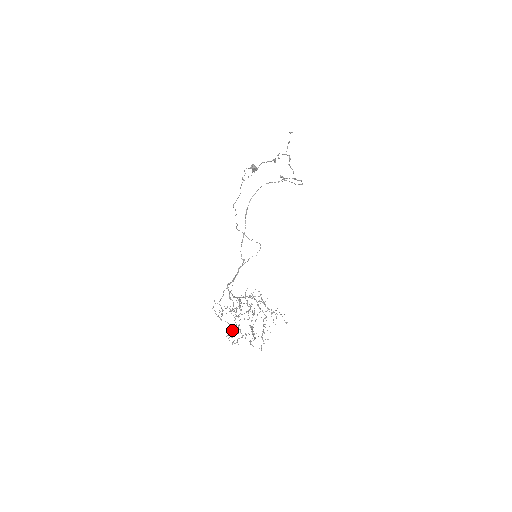
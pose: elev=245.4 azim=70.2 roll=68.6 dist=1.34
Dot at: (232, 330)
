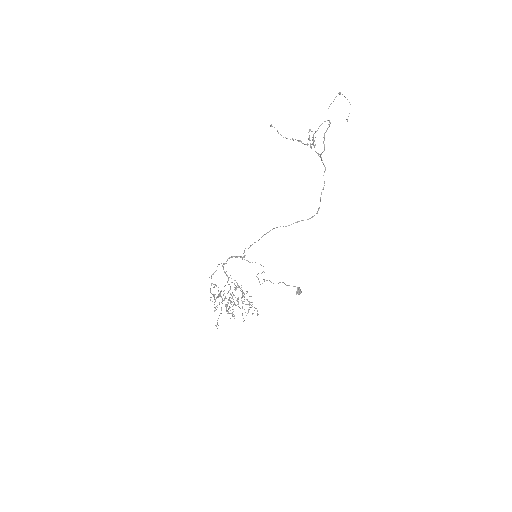
Dot at: (214, 286)
